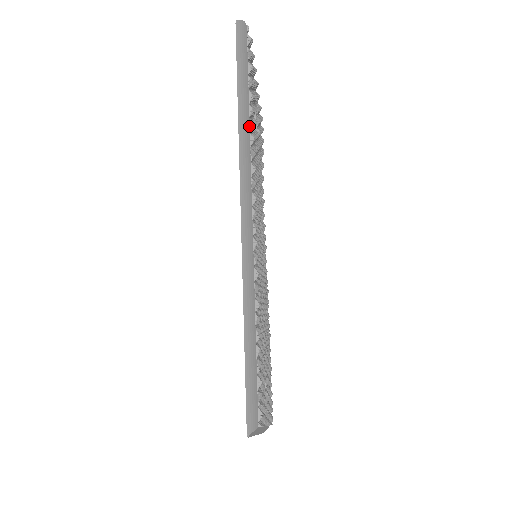
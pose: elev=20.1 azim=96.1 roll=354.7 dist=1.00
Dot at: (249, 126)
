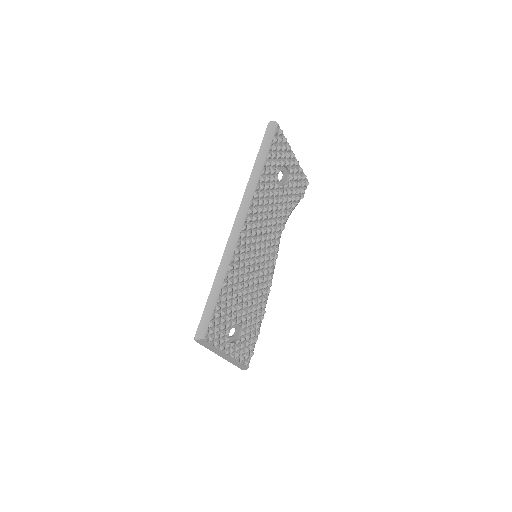
Dot at: (258, 180)
